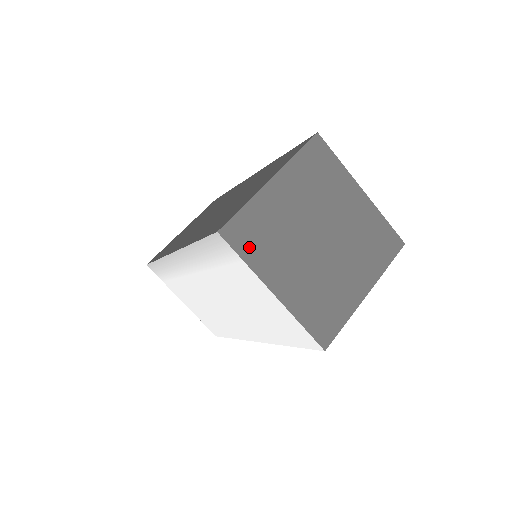
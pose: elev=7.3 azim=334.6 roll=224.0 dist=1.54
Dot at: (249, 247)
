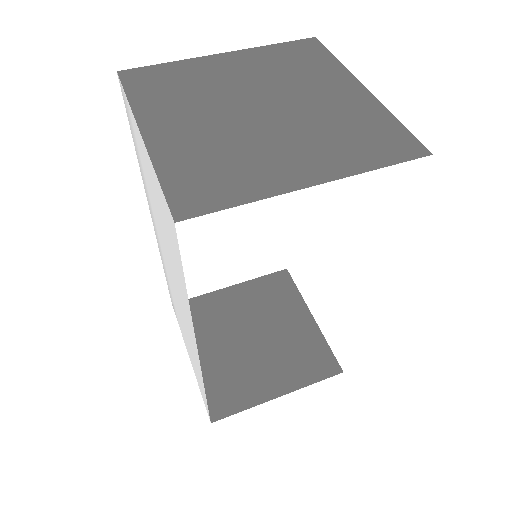
Dot at: (145, 90)
